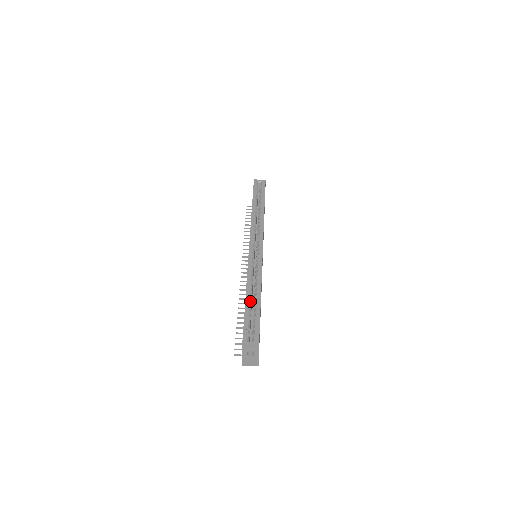
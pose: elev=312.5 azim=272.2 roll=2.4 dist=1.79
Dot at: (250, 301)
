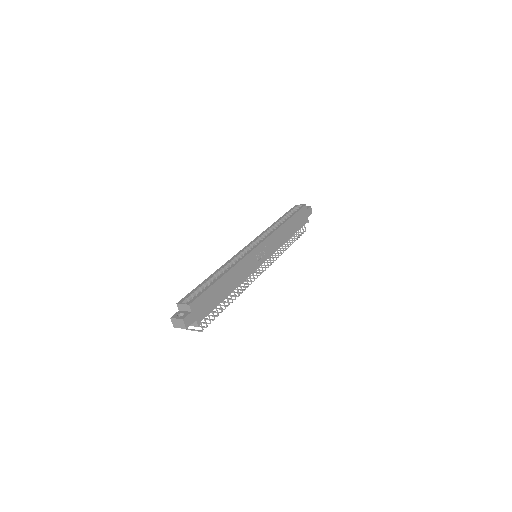
Dot at: (212, 278)
